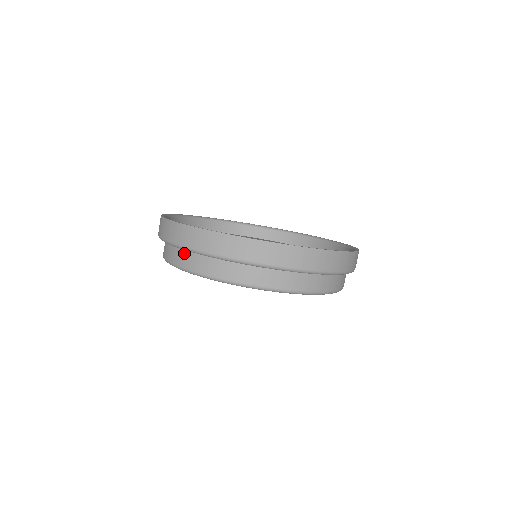
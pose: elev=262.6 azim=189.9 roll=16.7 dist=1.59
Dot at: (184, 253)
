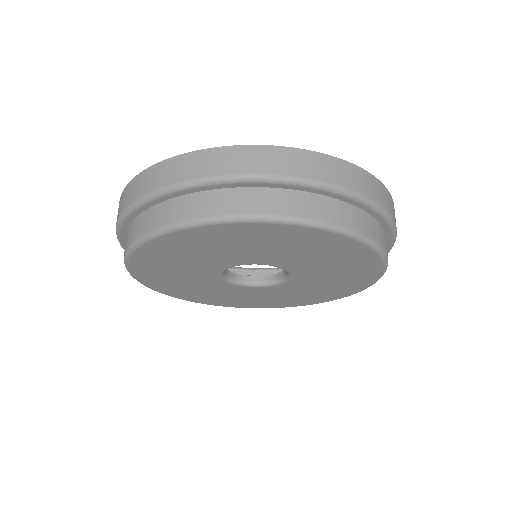
Dot at: (170, 204)
